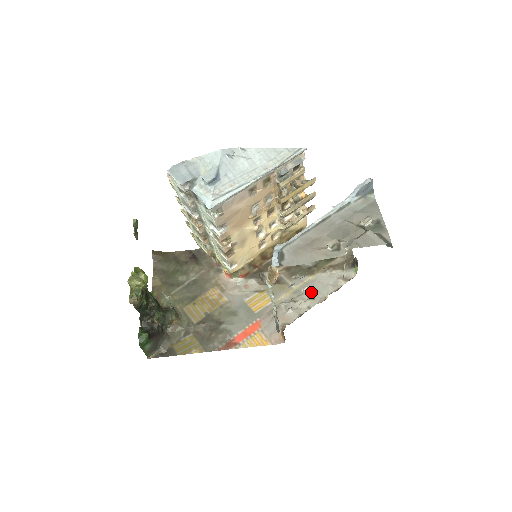
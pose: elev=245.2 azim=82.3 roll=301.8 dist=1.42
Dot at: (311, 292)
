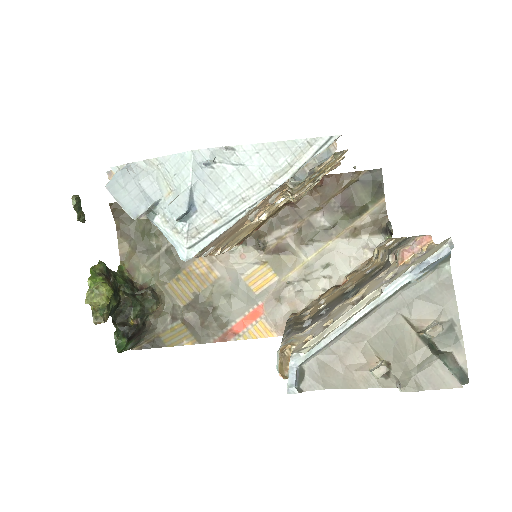
Dot at: (327, 268)
